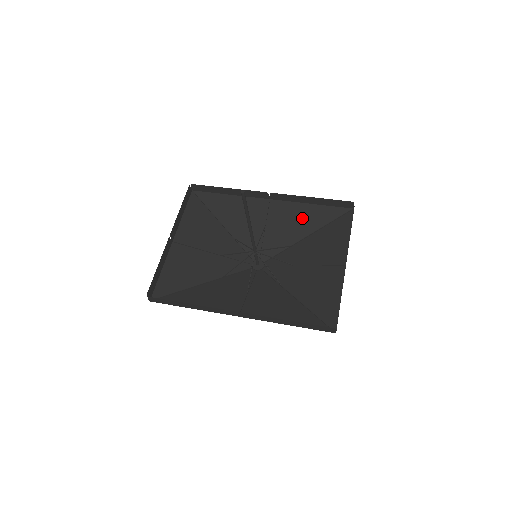
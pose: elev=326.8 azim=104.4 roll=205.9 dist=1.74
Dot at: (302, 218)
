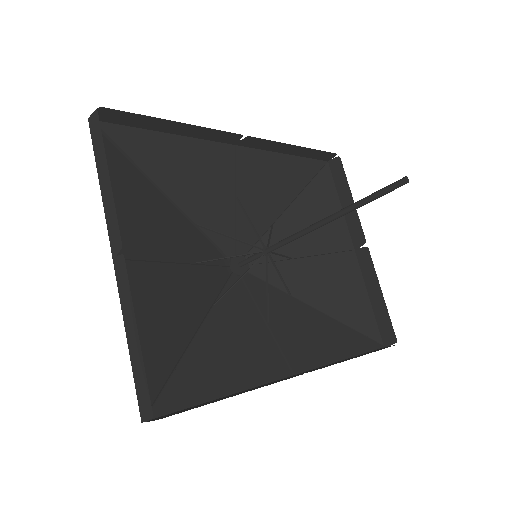
Dot at: (278, 178)
